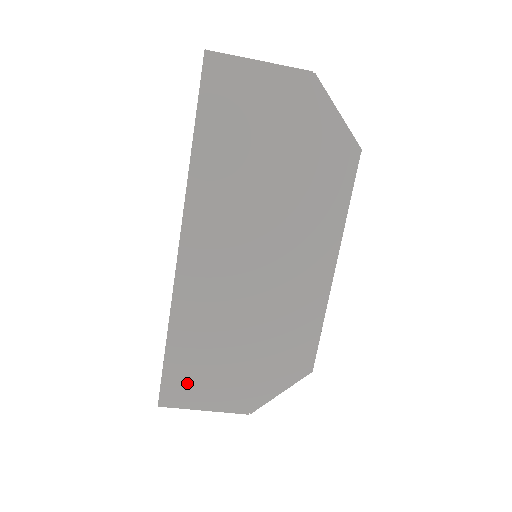
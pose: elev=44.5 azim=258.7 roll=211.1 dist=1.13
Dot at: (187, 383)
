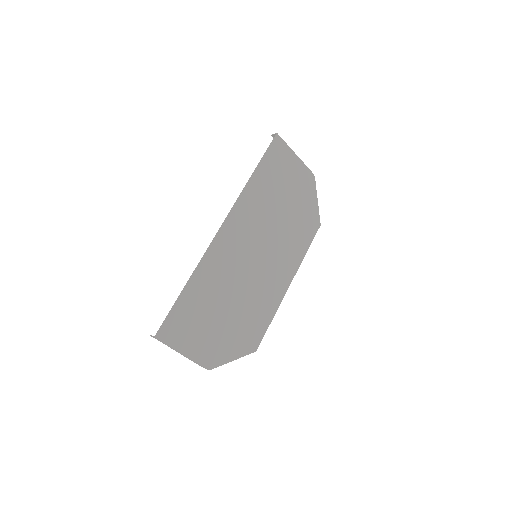
Dot at: (182, 326)
